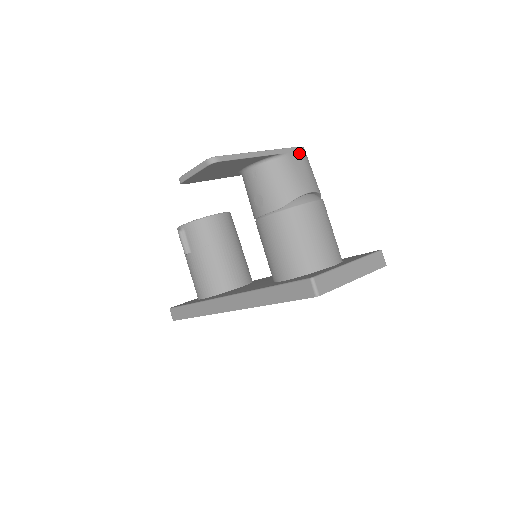
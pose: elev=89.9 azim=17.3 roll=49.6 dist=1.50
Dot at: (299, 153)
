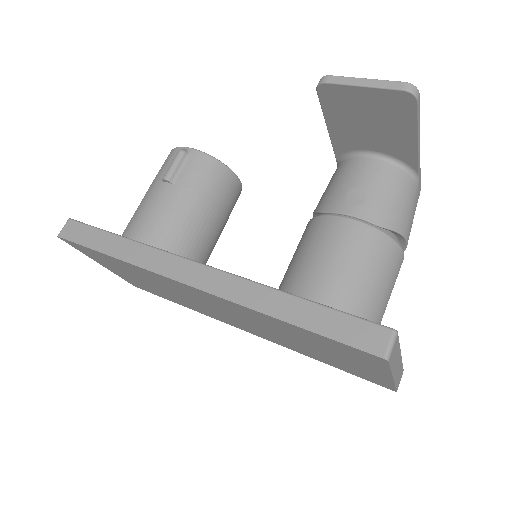
Dot at: occluded
